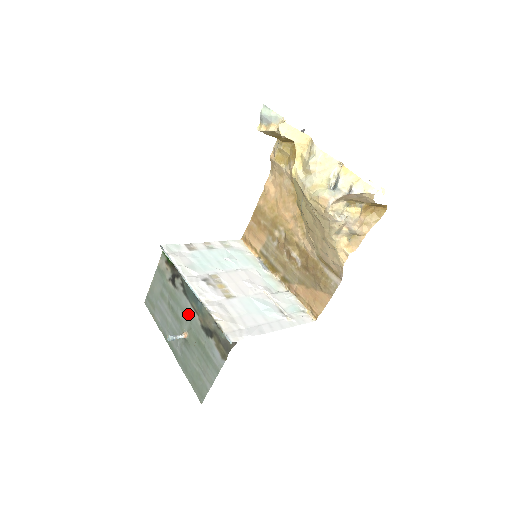
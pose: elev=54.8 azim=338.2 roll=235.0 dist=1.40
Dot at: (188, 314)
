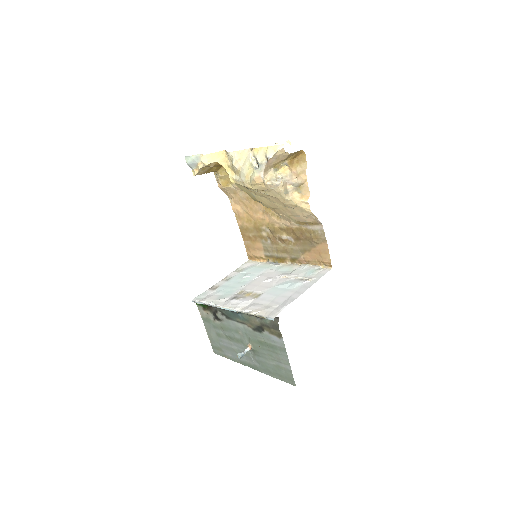
Dot at: (240, 330)
